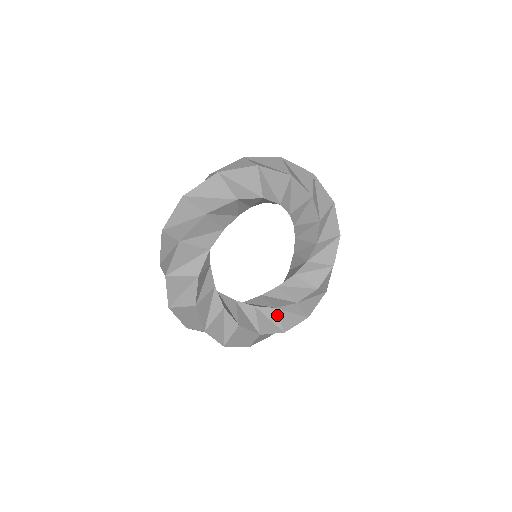
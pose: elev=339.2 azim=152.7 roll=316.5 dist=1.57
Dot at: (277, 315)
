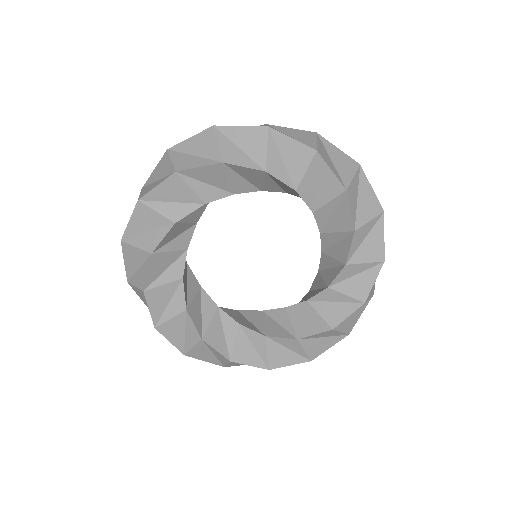
Dot at: (337, 293)
